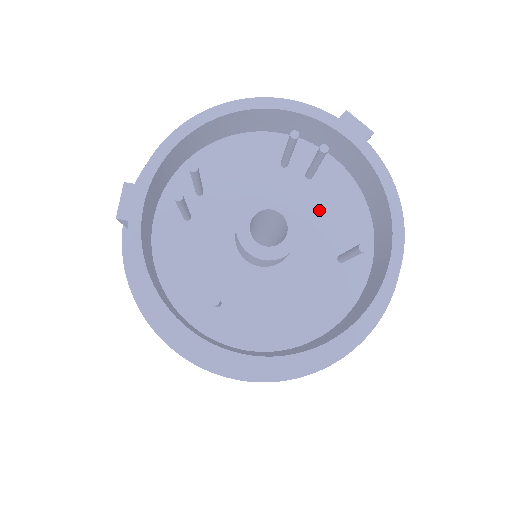
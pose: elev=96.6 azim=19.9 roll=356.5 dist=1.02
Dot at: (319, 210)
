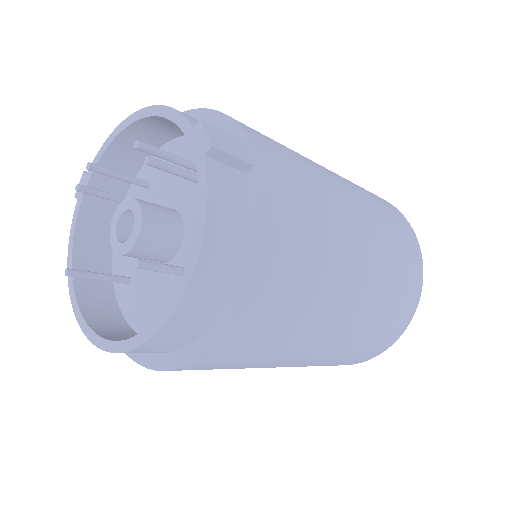
Dot at: occluded
